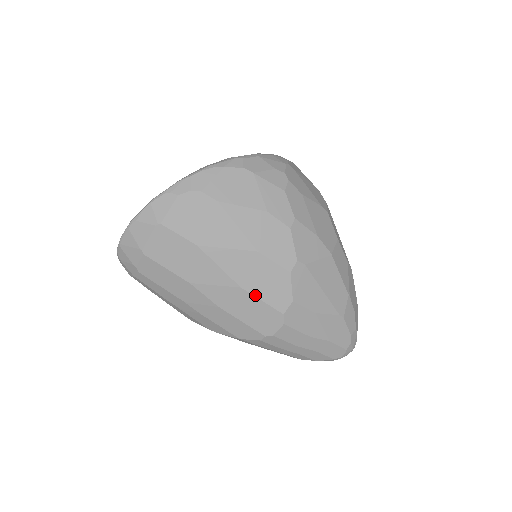
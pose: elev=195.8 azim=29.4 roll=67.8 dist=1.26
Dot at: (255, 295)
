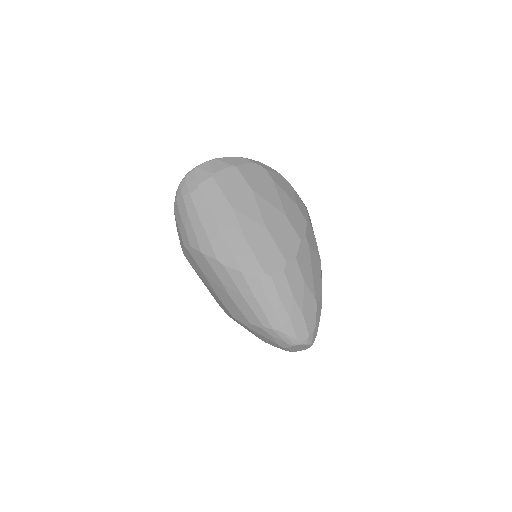
Dot at: (273, 238)
